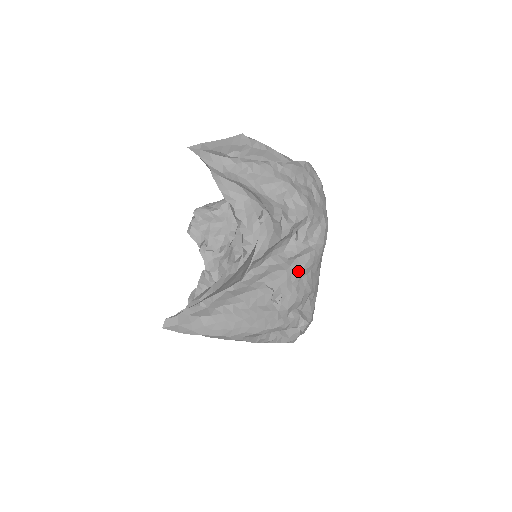
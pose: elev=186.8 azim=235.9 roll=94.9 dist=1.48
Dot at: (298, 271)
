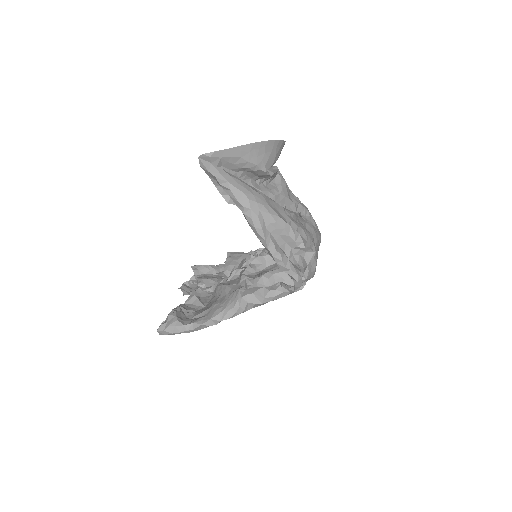
Dot at: (303, 221)
